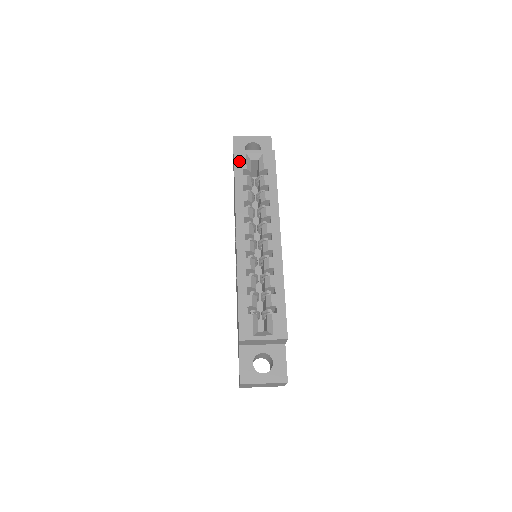
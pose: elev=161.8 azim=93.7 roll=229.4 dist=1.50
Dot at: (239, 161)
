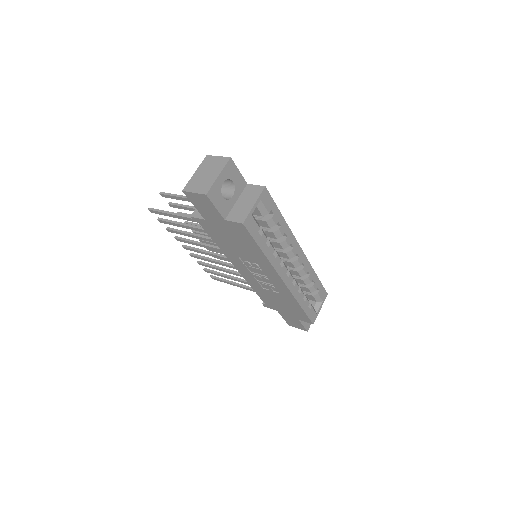
Dot at: (252, 228)
